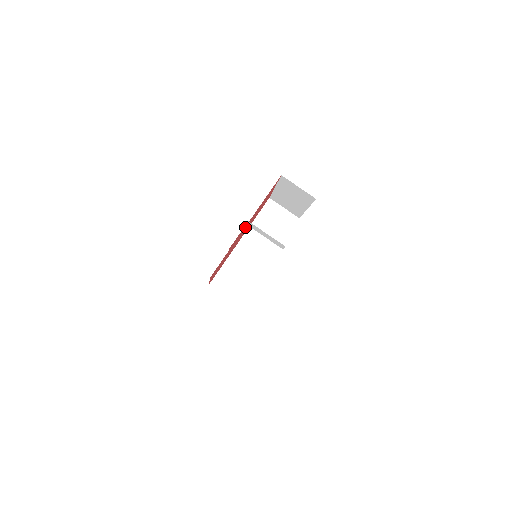
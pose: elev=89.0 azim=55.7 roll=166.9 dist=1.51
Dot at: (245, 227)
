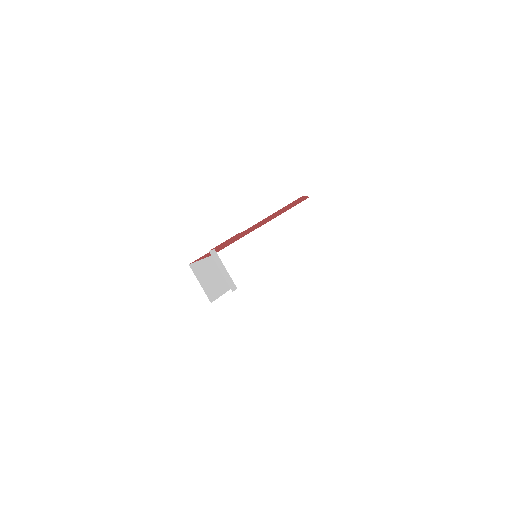
Dot at: (245, 231)
